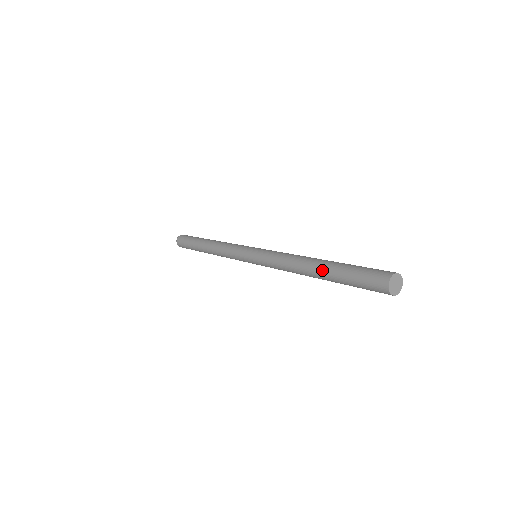
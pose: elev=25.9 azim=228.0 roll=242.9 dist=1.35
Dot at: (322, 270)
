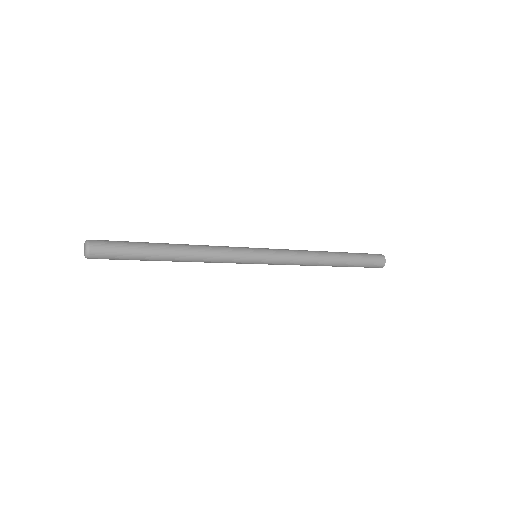
Dot at: (339, 252)
